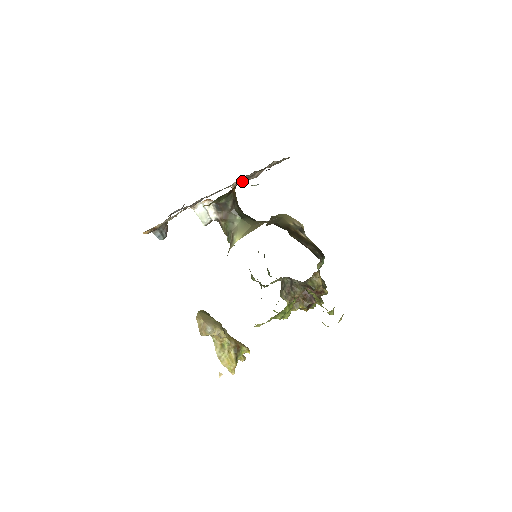
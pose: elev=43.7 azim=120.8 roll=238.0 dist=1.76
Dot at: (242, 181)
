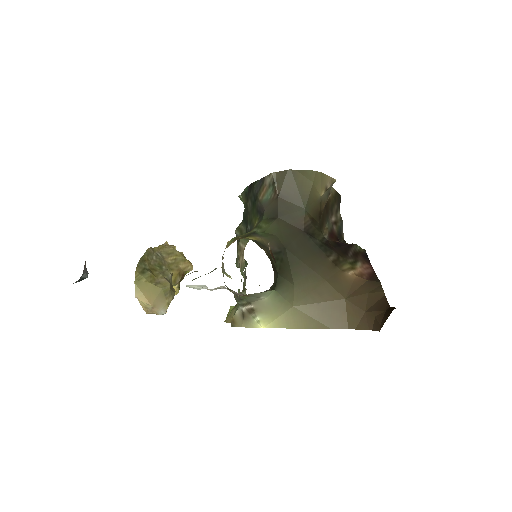
Dot at: occluded
